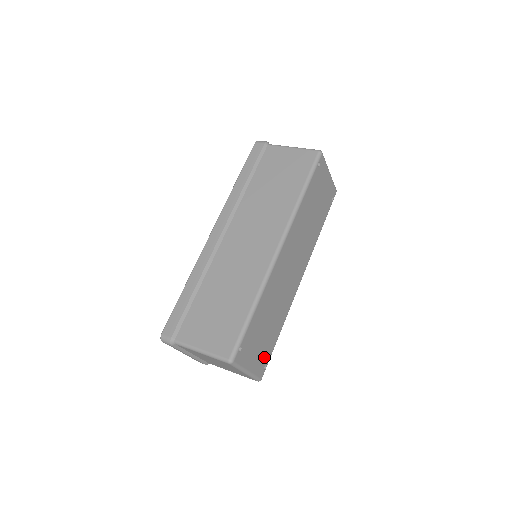
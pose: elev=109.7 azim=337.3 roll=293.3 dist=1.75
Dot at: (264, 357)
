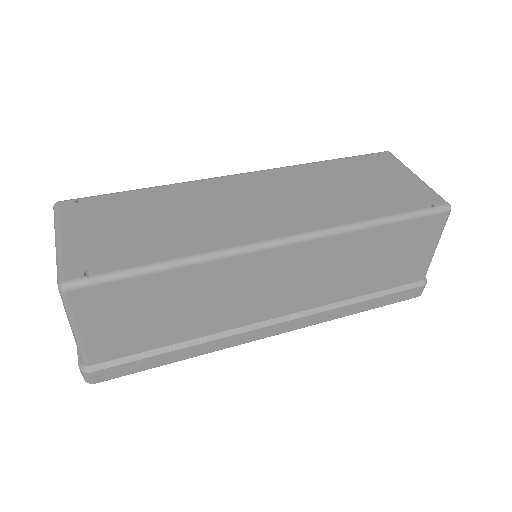
Dot at: (103, 256)
